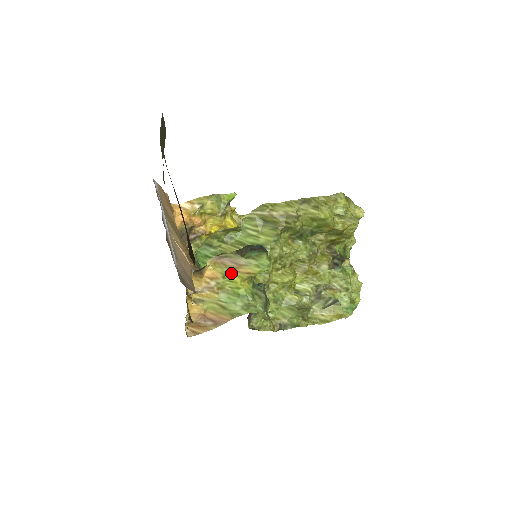
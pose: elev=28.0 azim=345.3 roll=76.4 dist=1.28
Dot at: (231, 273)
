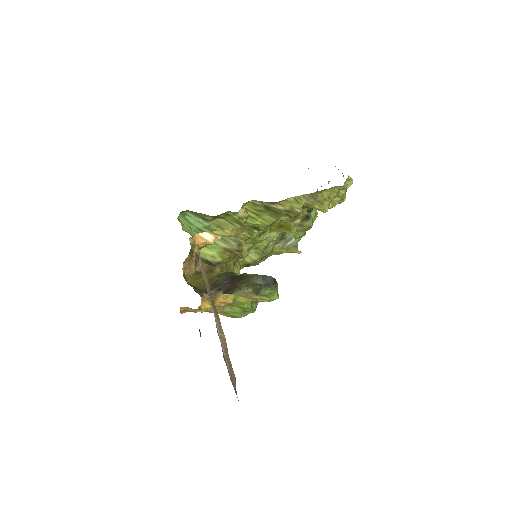
Dot at: (241, 298)
